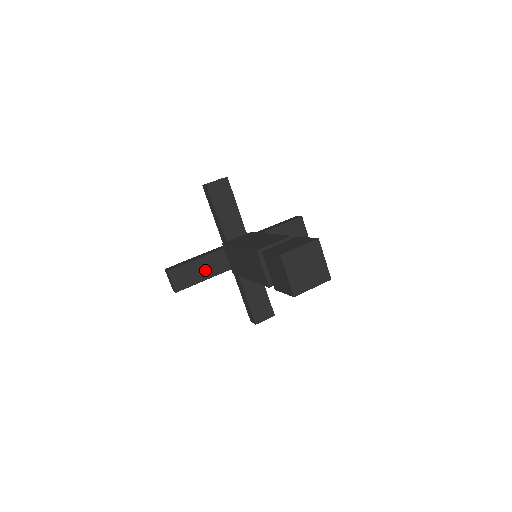
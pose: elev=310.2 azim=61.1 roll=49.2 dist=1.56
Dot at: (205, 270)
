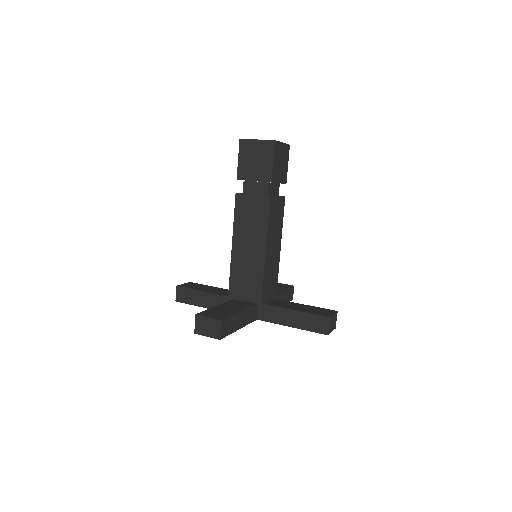
Dot at: (212, 290)
